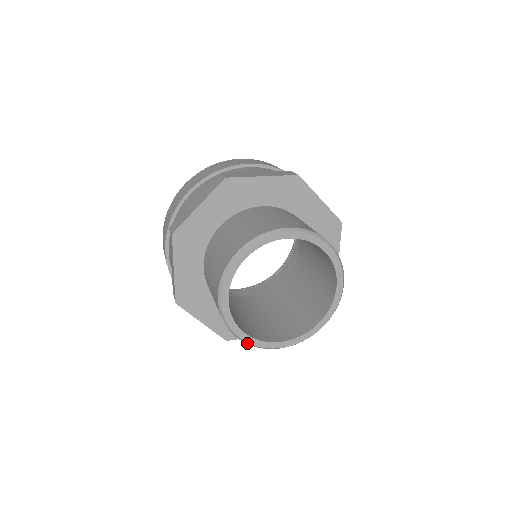
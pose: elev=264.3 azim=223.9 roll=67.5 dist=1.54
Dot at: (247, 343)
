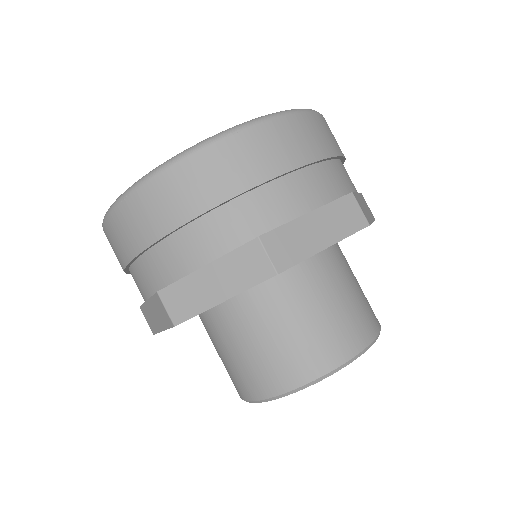
Dot at: occluded
